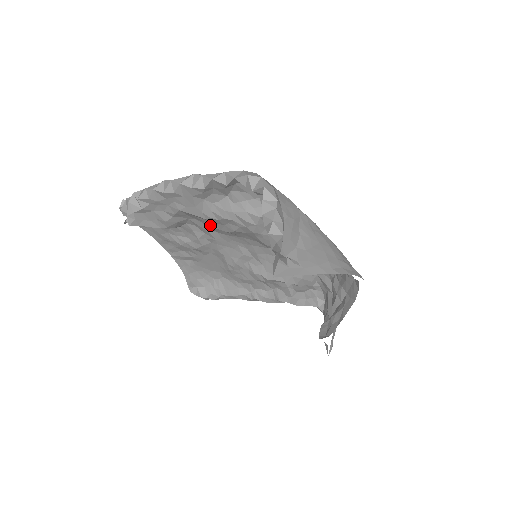
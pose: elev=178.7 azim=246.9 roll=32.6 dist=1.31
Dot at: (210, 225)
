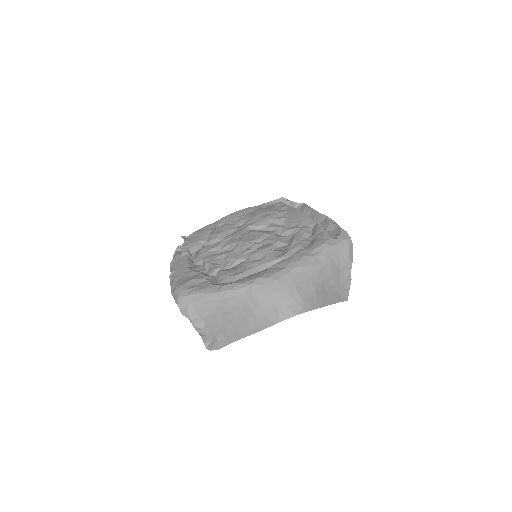
Dot at: occluded
